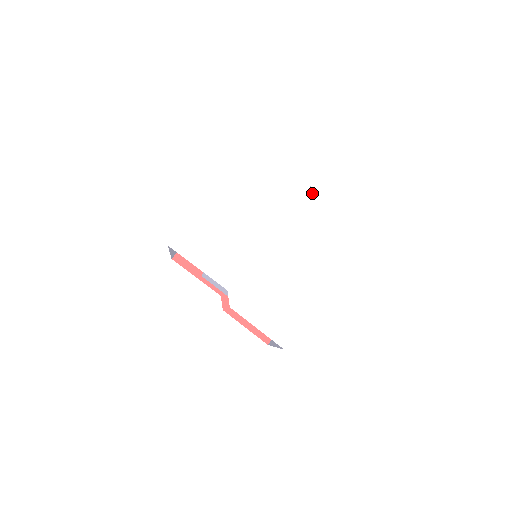
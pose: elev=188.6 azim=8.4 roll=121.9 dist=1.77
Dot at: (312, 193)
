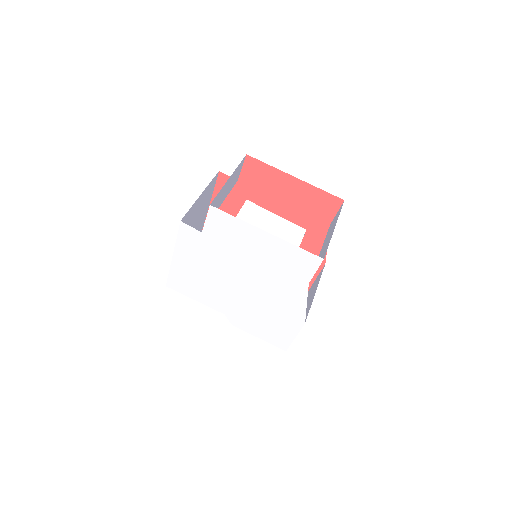
Dot at: (268, 237)
